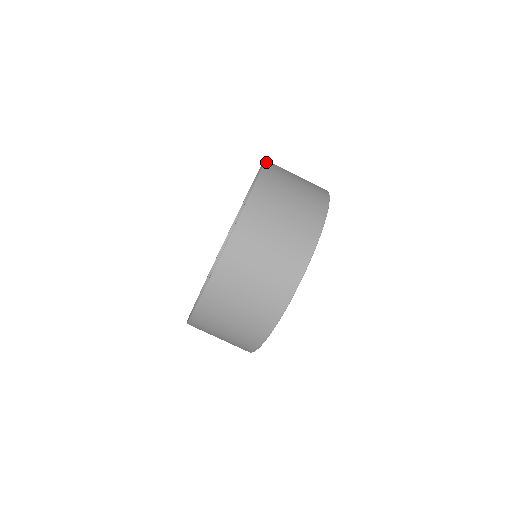
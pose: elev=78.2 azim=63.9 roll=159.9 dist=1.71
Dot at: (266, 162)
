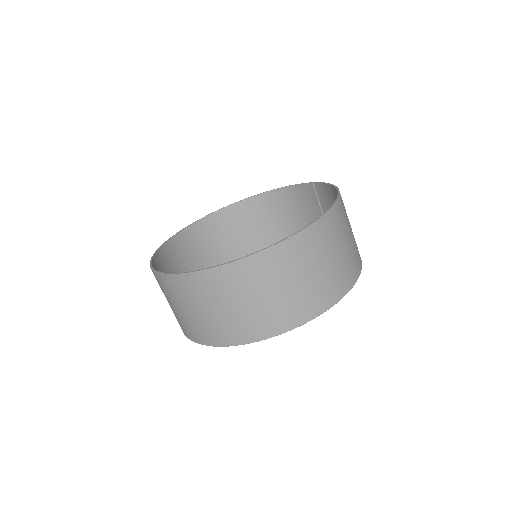
Dot at: occluded
